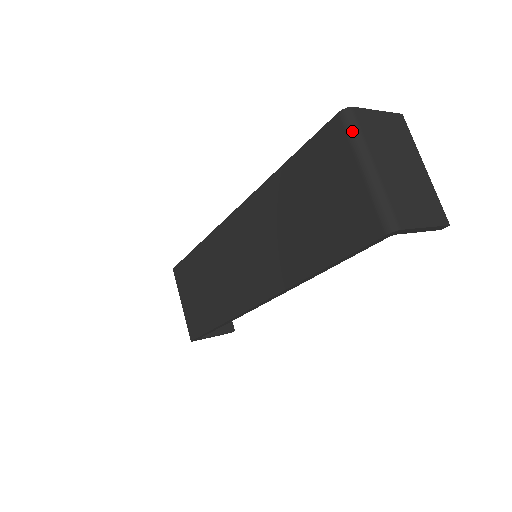
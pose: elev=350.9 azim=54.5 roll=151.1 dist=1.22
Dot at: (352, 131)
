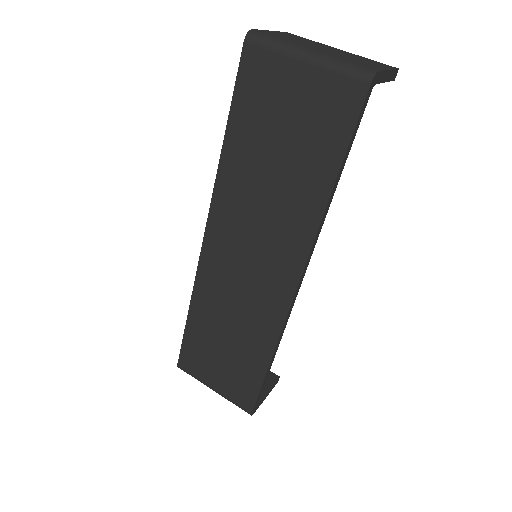
Dot at: (269, 42)
